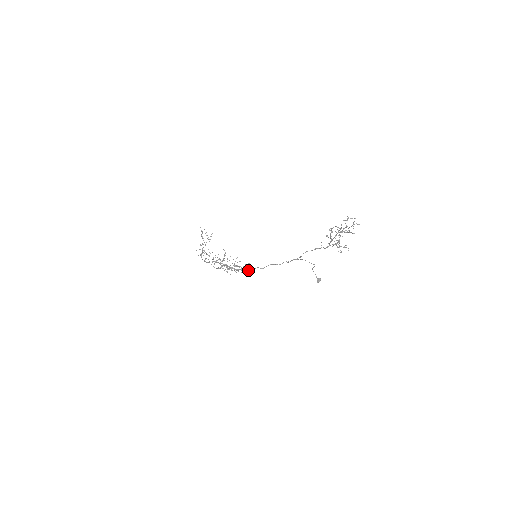
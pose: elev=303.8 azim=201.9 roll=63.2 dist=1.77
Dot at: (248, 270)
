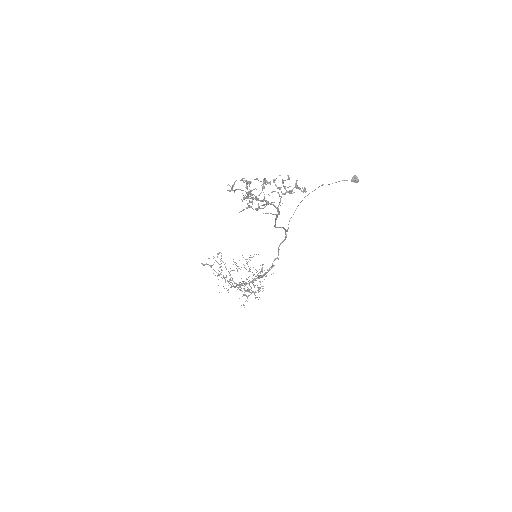
Dot at: occluded
